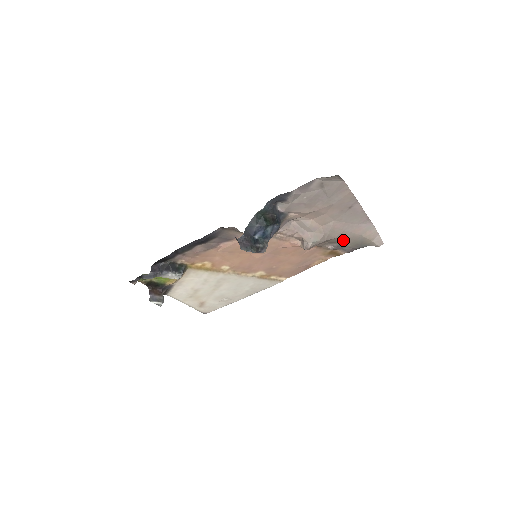
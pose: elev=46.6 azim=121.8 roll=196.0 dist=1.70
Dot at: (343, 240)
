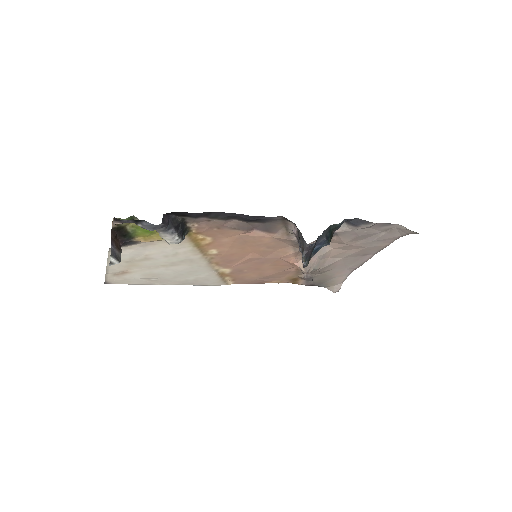
Dot at: (321, 275)
